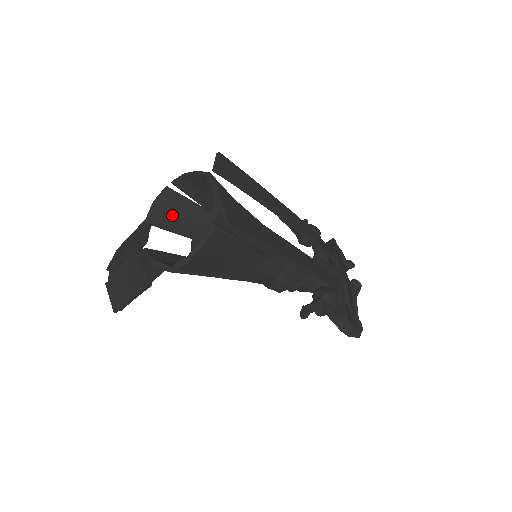
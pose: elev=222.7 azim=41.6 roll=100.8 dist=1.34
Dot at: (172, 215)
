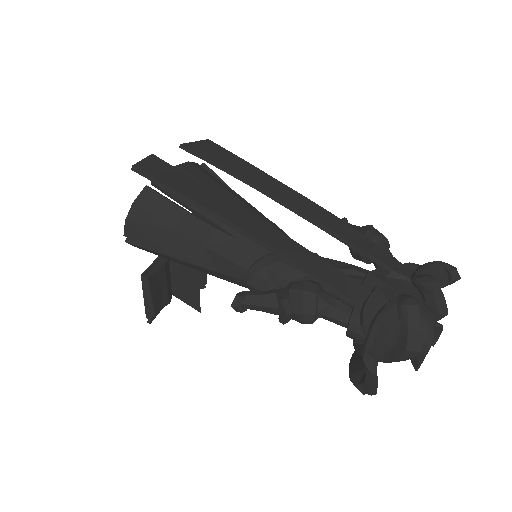
Dot at: occluded
